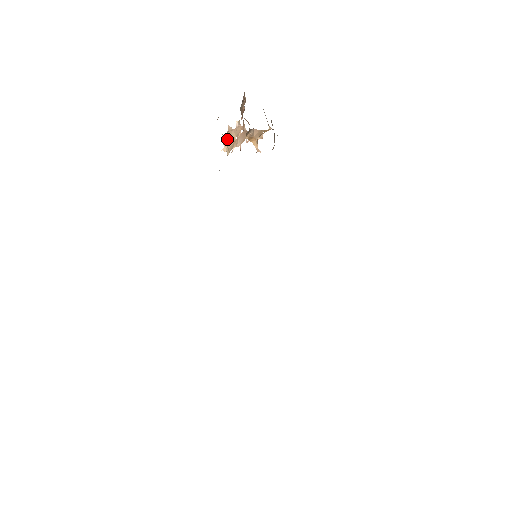
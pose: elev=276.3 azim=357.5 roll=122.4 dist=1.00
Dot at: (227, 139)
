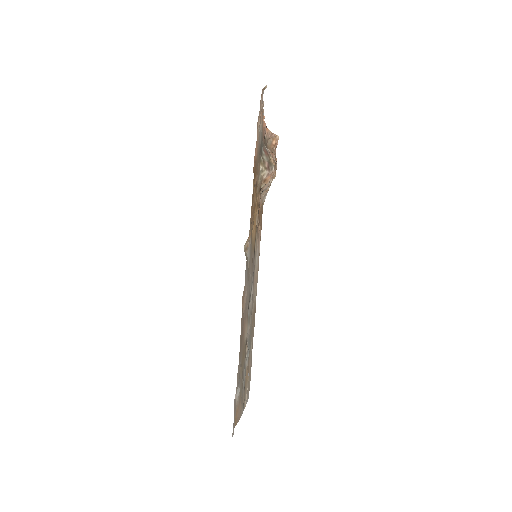
Dot at: occluded
